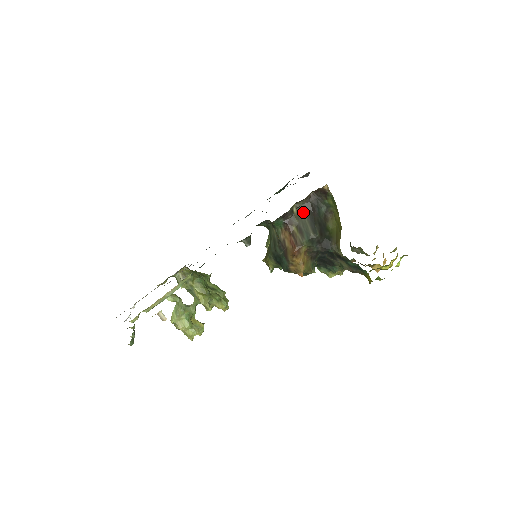
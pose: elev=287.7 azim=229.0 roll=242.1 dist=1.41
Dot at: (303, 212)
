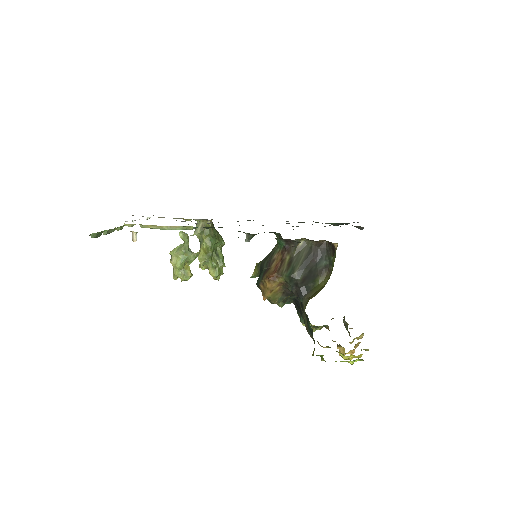
Dot at: (306, 251)
